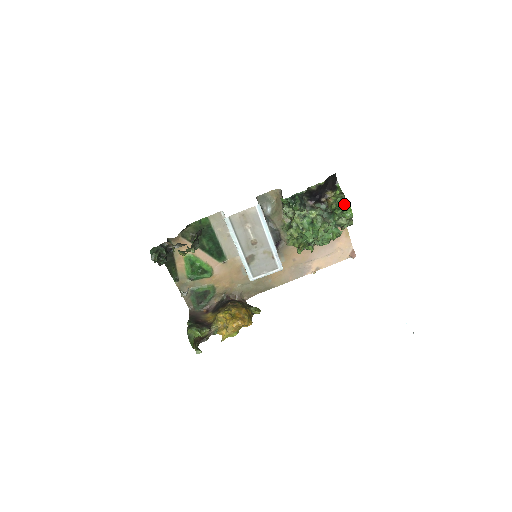
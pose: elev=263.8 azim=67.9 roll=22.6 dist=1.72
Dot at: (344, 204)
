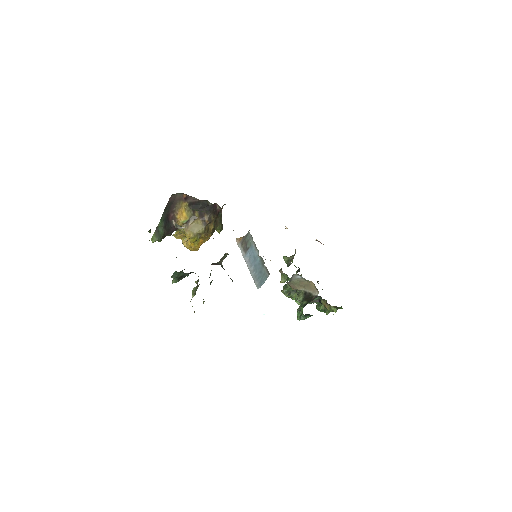
Dot at: occluded
